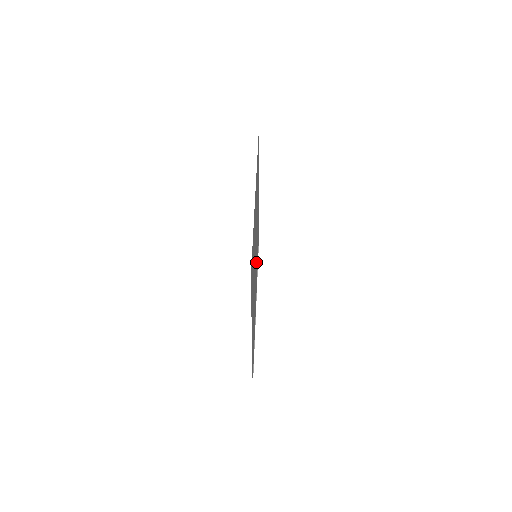
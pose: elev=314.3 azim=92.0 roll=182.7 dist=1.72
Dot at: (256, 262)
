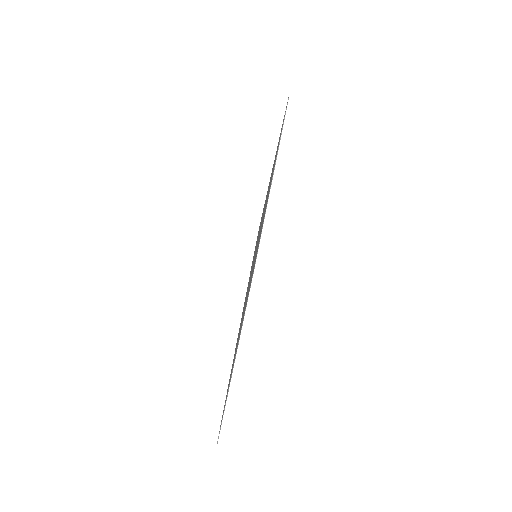
Dot at: occluded
